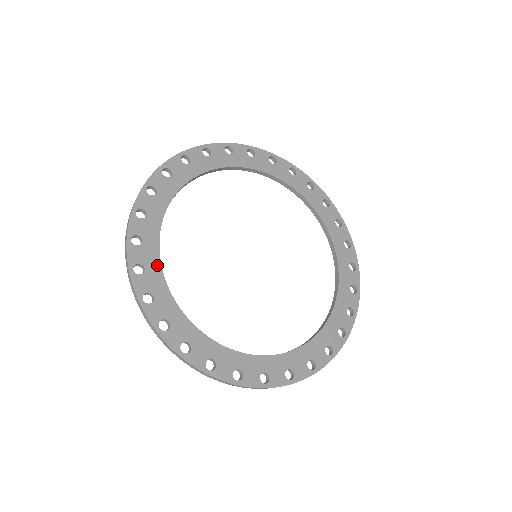
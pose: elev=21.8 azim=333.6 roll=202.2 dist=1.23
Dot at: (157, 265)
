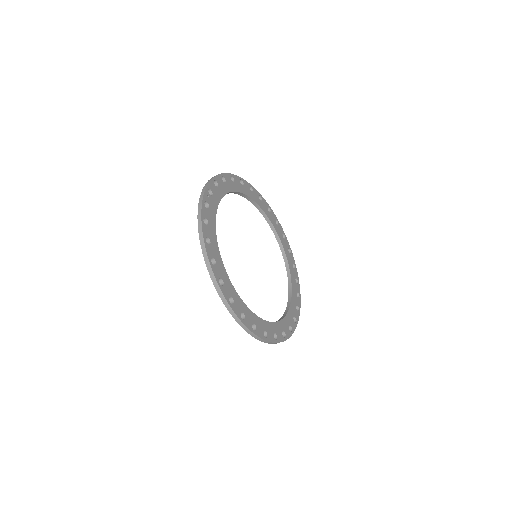
Dot at: (216, 242)
